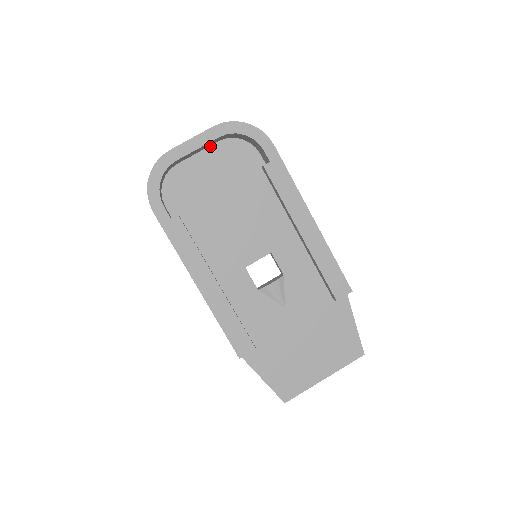
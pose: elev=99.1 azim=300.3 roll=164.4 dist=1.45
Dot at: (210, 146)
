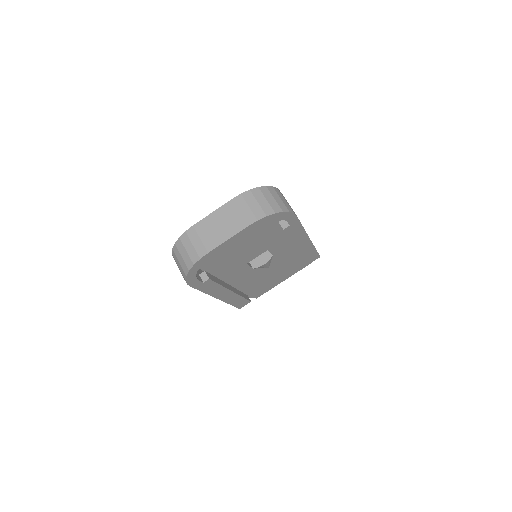
Dot at: occluded
